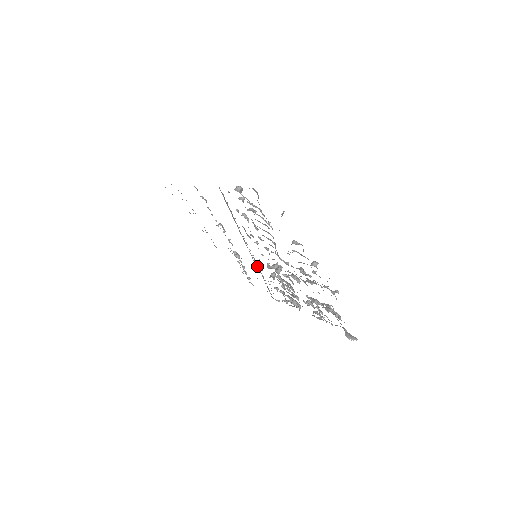
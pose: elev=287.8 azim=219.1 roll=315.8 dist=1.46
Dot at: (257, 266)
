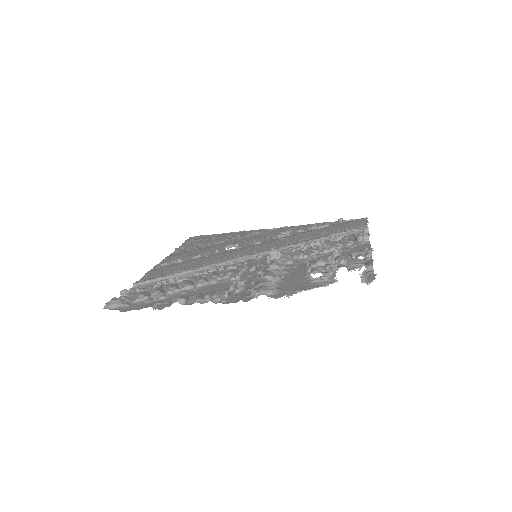
Dot at: (281, 249)
